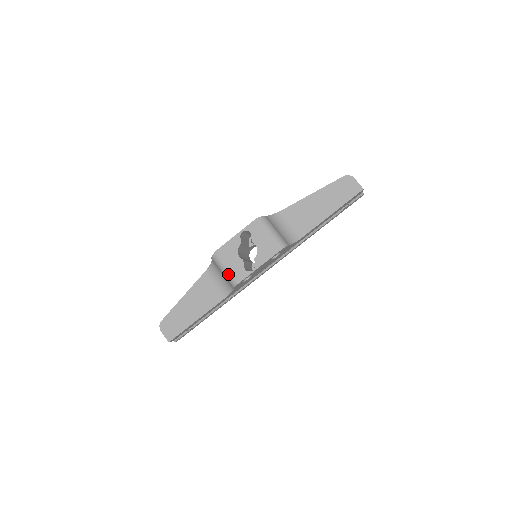
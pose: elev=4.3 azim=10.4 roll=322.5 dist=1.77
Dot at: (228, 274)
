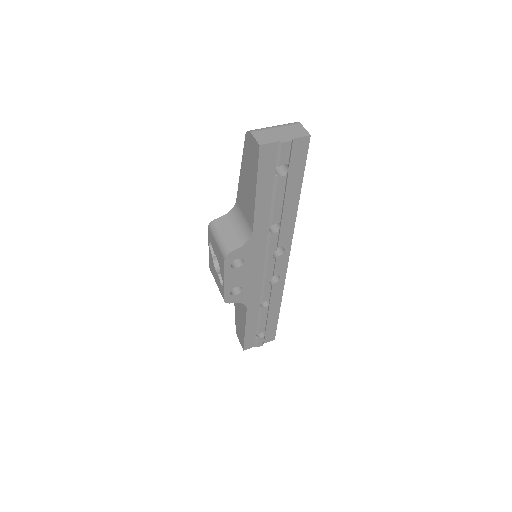
Dot at: (219, 290)
